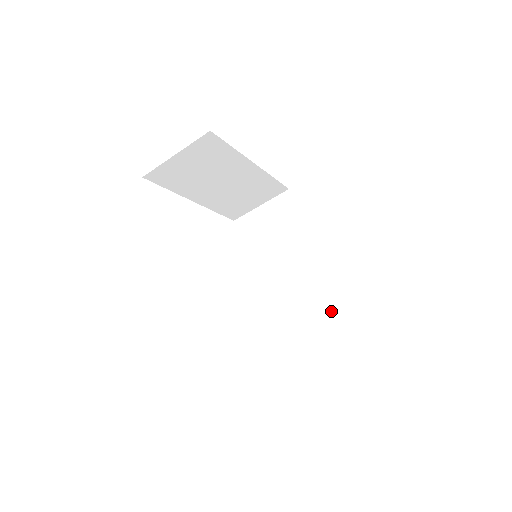
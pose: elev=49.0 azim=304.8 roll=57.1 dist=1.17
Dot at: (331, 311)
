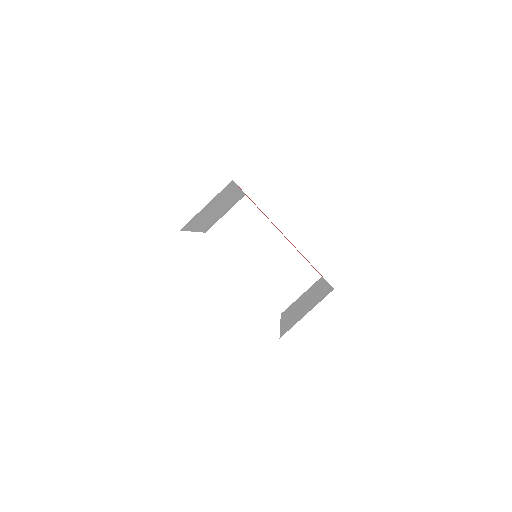
Dot at: (314, 274)
